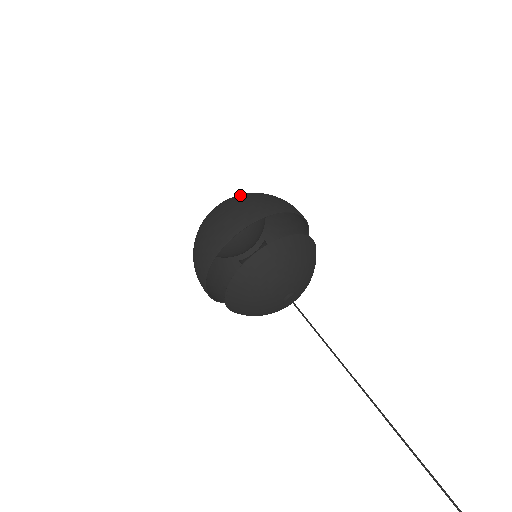
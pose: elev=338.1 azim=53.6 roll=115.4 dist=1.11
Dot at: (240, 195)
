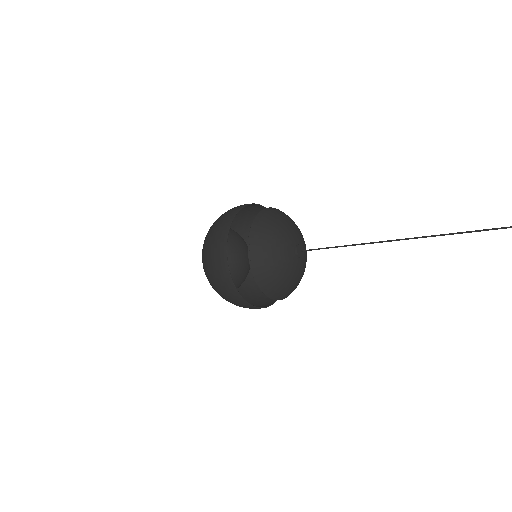
Dot at: (209, 229)
